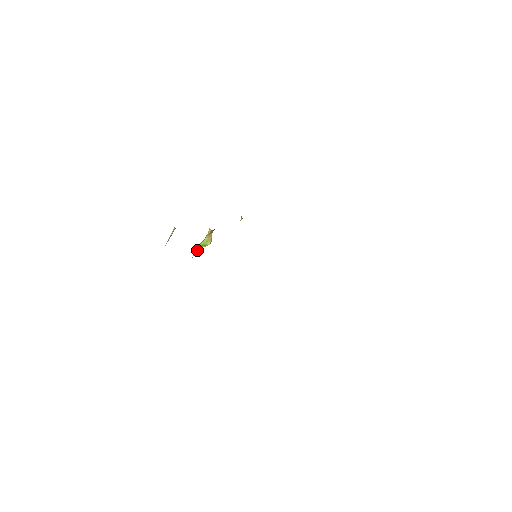
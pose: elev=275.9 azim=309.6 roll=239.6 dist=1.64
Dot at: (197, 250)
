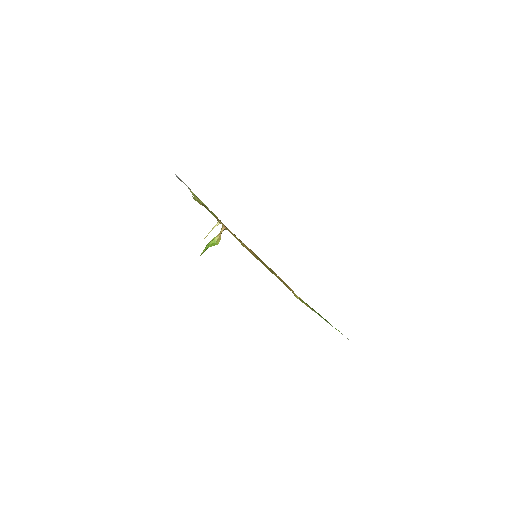
Dot at: (206, 249)
